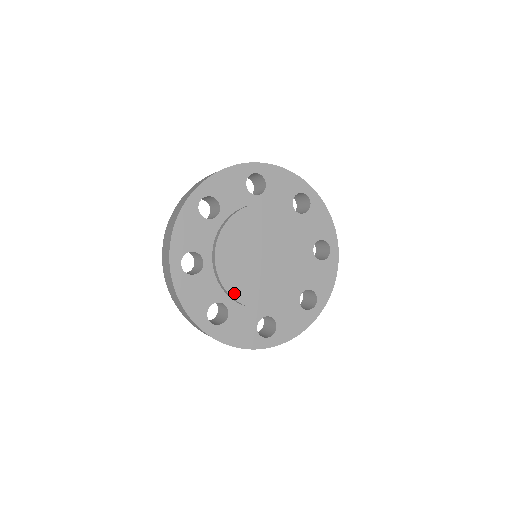
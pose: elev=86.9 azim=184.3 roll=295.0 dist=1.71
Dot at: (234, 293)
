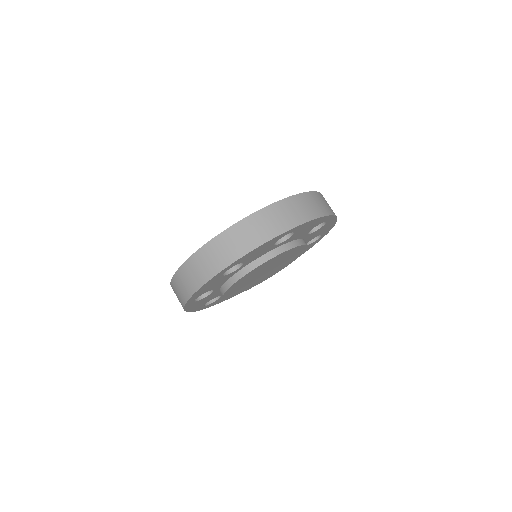
Dot at: (228, 291)
